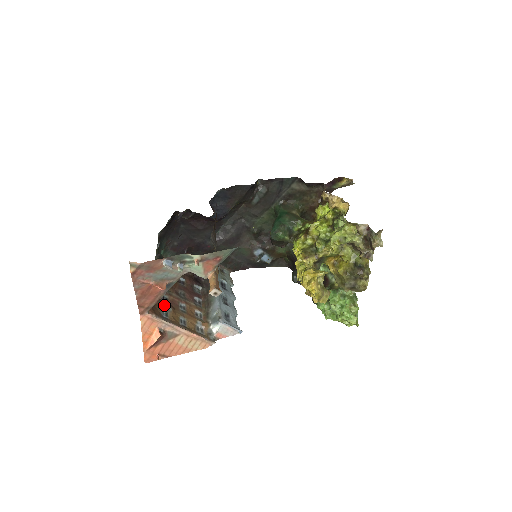
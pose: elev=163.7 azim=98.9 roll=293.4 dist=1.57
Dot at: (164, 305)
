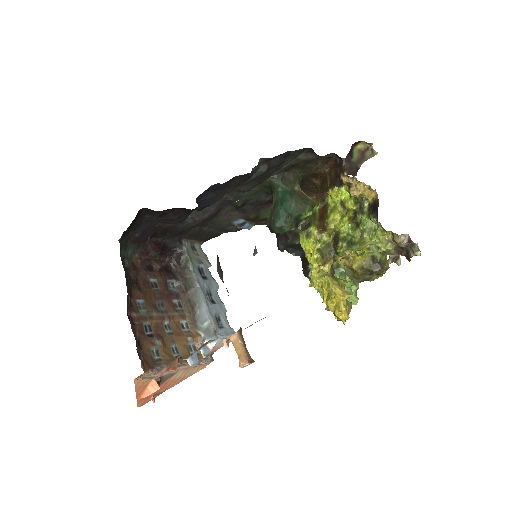
Dot at: (150, 340)
